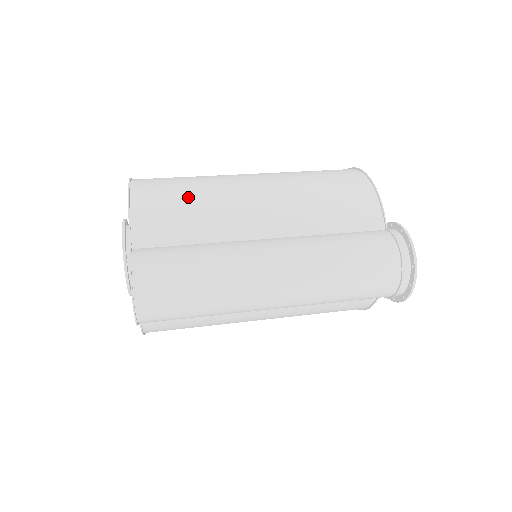
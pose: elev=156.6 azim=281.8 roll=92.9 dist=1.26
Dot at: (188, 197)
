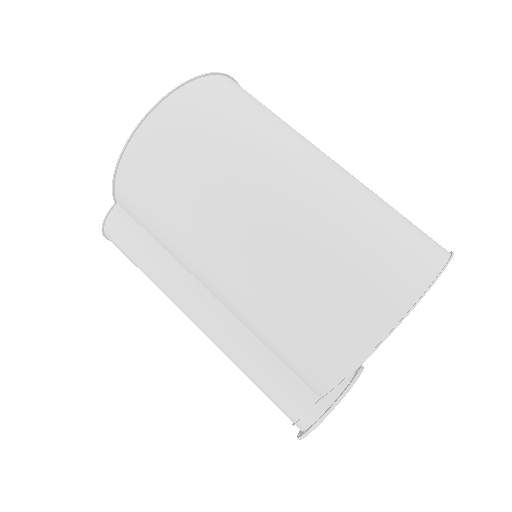
Dot at: (164, 204)
